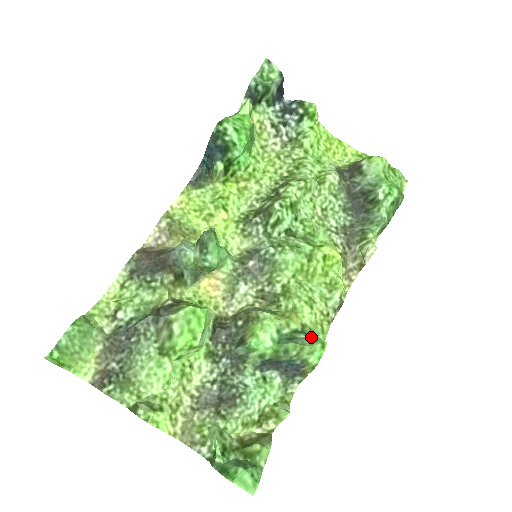
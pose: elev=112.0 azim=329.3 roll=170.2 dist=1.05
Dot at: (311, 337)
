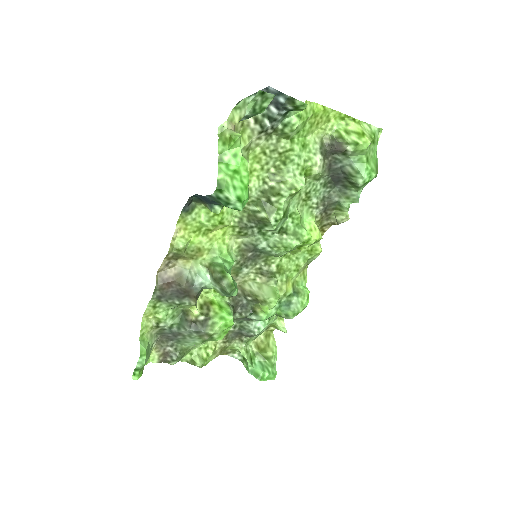
Dot at: (300, 295)
